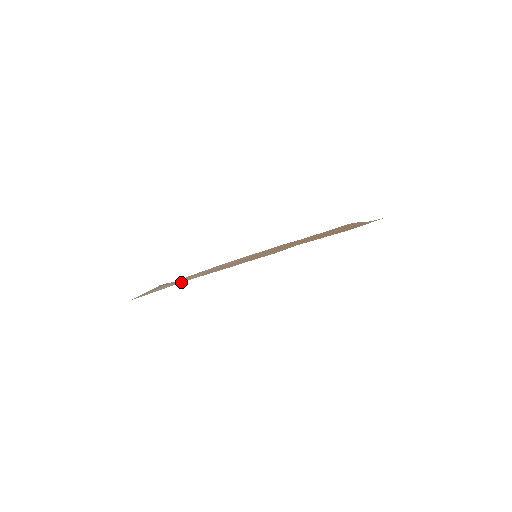
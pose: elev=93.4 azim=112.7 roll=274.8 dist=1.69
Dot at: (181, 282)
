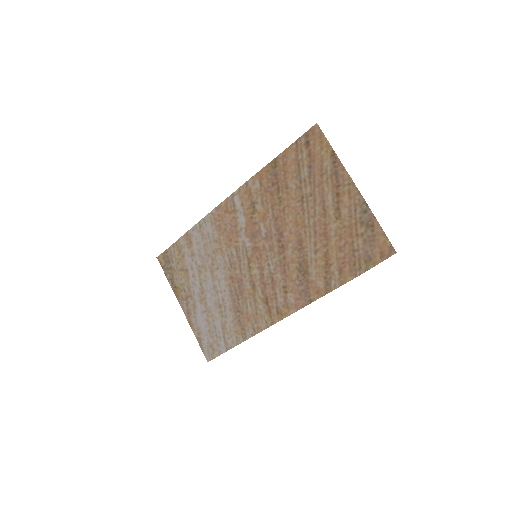
Dot at: (236, 345)
